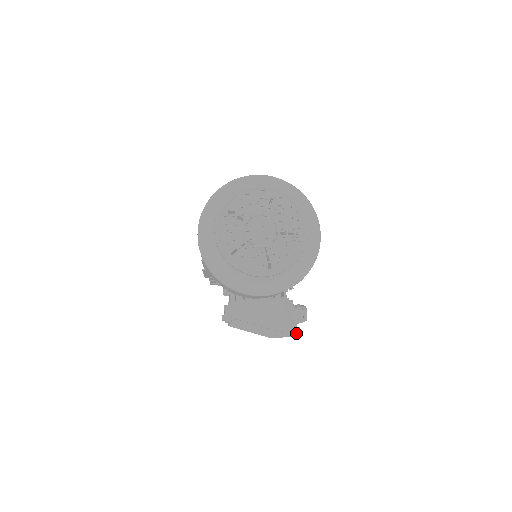
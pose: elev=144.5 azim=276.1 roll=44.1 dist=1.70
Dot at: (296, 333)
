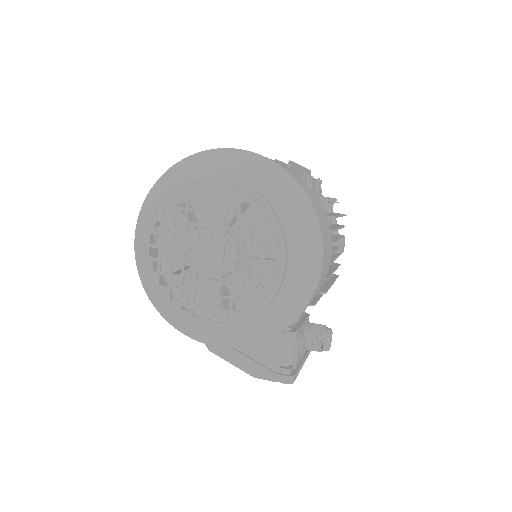
Dot at: (287, 382)
